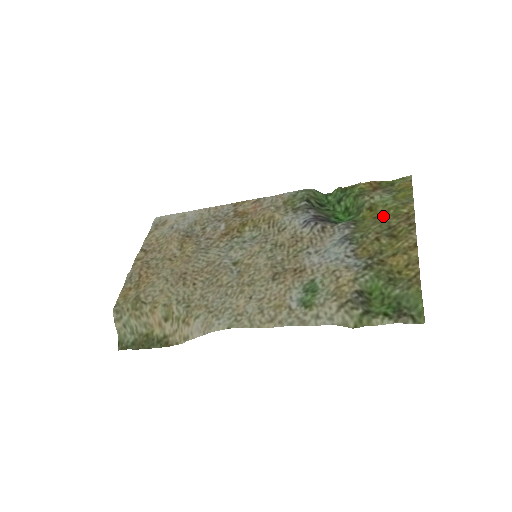
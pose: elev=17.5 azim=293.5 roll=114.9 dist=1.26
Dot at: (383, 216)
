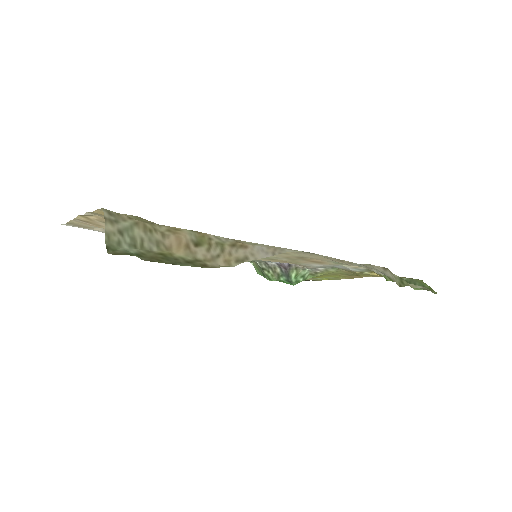
Dot at: (333, 275)
